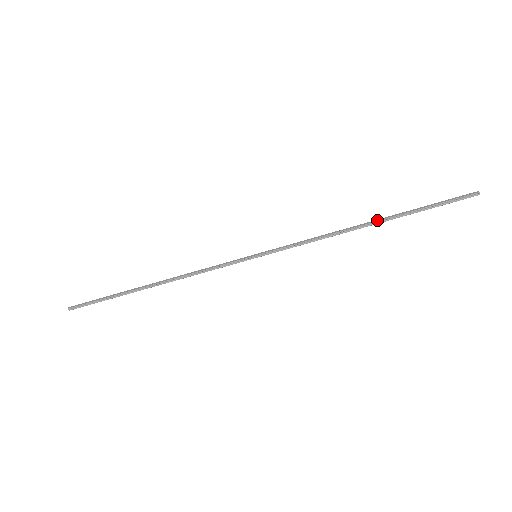
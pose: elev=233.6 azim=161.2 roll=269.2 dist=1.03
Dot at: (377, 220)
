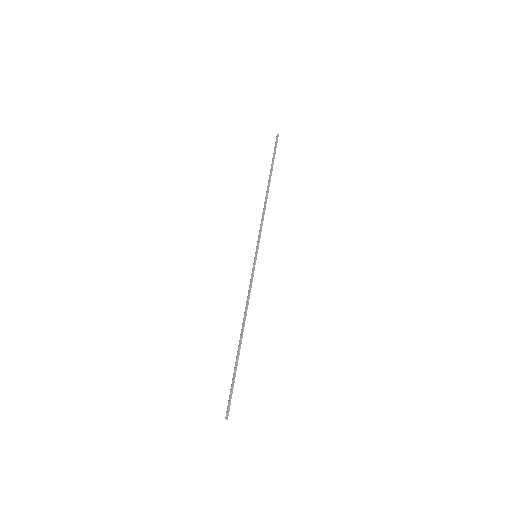
Dot at: (268, 183)
